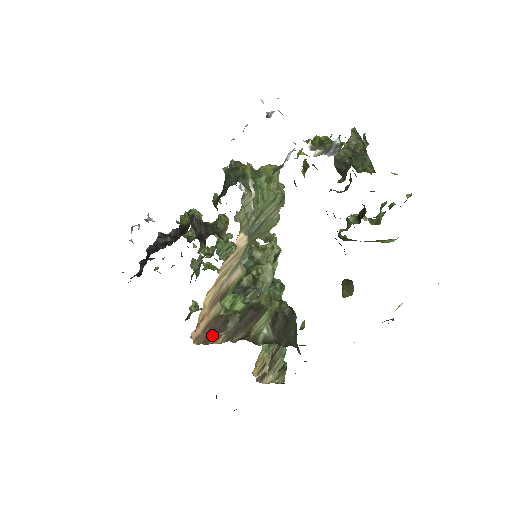
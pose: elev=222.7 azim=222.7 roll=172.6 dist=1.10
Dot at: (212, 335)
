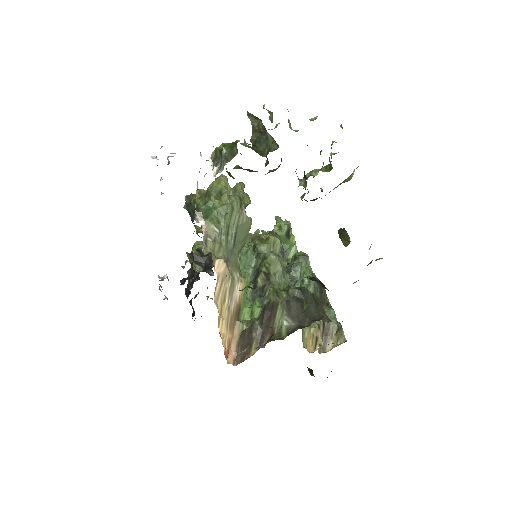
Dot at: occluded
